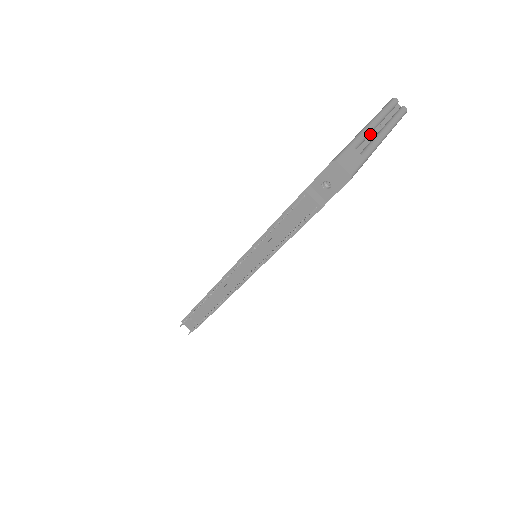
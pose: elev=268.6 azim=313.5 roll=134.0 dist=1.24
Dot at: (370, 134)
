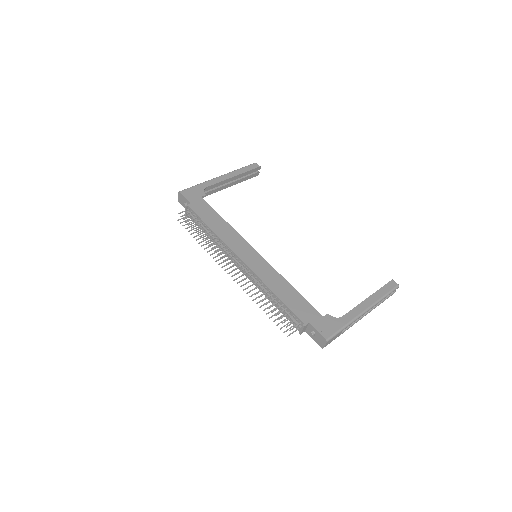
Dot at: occluded
